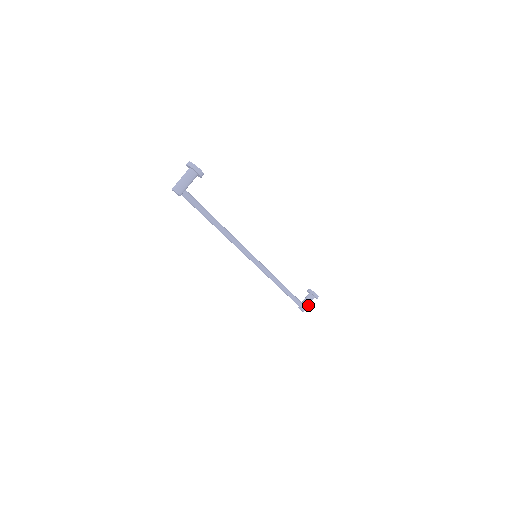
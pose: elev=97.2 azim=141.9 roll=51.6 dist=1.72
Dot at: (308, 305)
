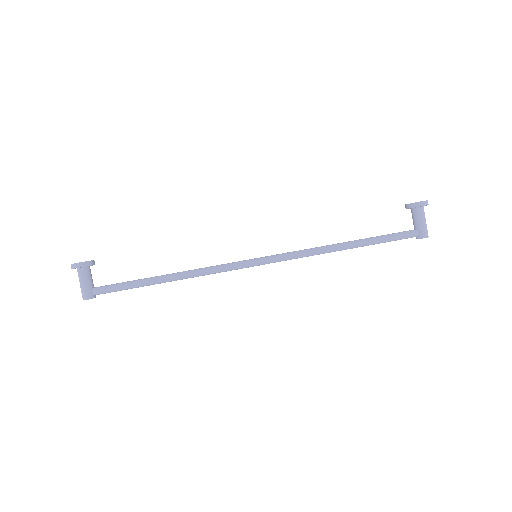
Dot at: (423, 224)
